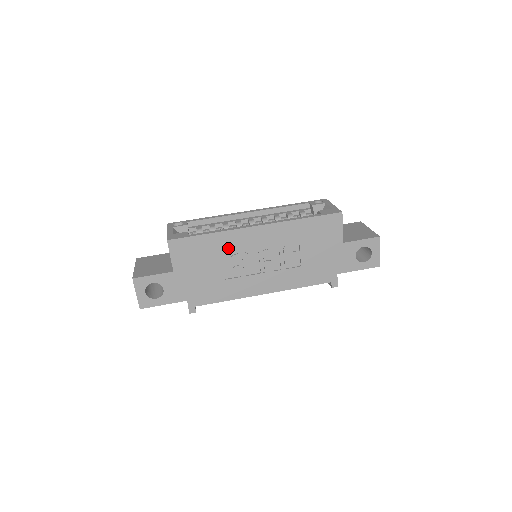
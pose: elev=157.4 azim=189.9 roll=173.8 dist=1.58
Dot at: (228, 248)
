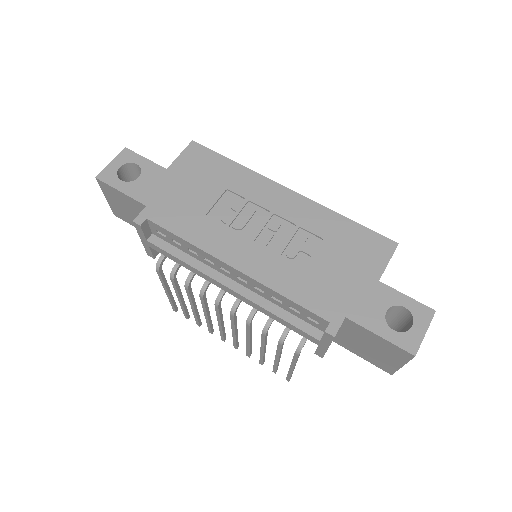
Dot at: (241, 188)
